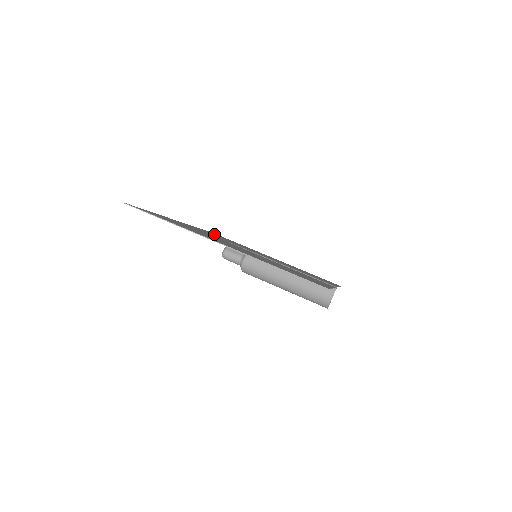
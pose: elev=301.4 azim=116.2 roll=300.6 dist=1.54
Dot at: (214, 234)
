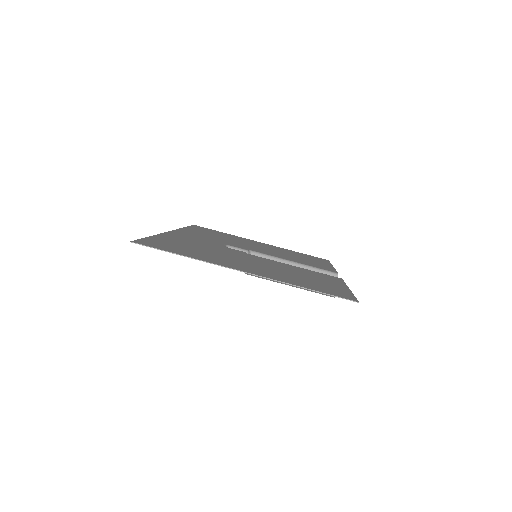
Dot at: (199, 230)
